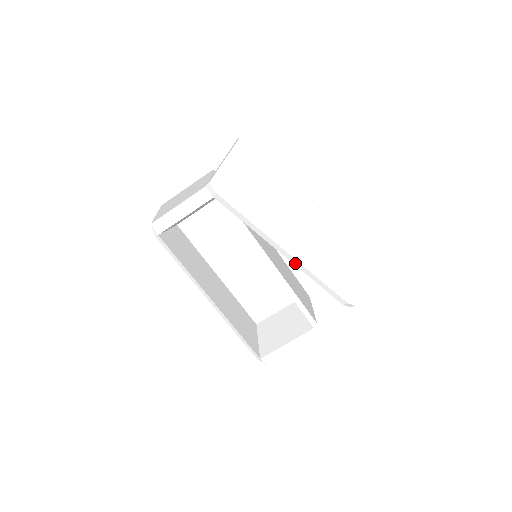
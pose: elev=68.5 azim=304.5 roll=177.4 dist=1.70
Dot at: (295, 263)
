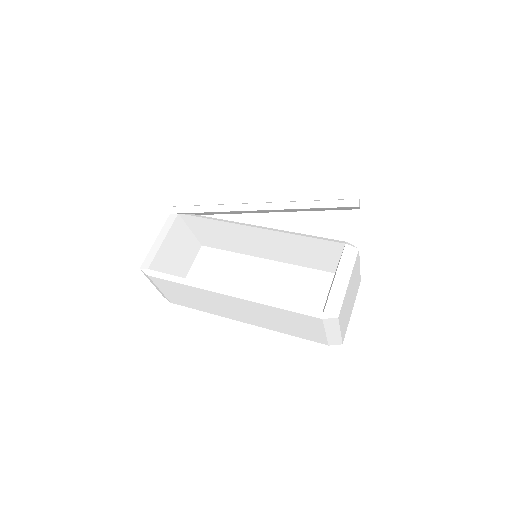
Dot at: (273, 208)
